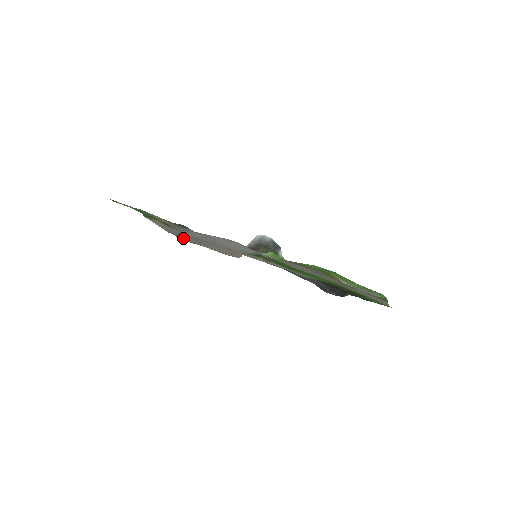
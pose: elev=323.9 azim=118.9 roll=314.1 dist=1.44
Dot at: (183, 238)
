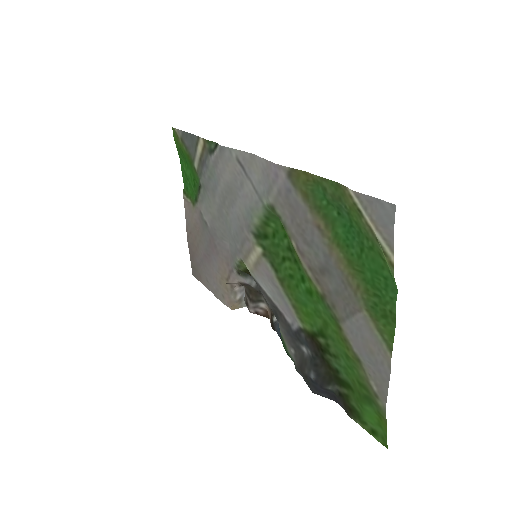
Dot at: (195, 260)
